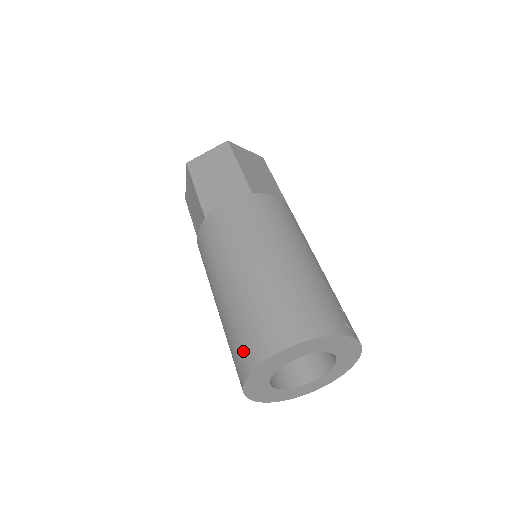
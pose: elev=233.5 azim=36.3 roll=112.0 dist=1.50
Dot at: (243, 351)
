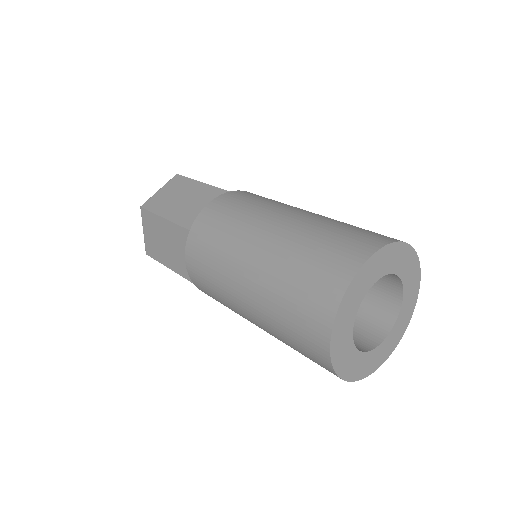
Dot at: (312, 303)
